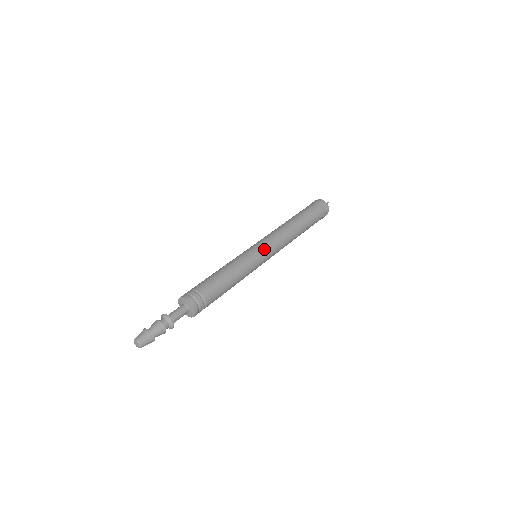
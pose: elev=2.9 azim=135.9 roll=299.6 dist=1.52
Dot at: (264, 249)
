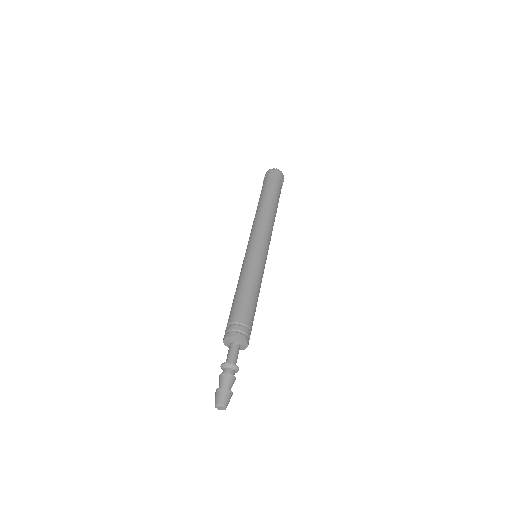
Dot at: (266, 249)
